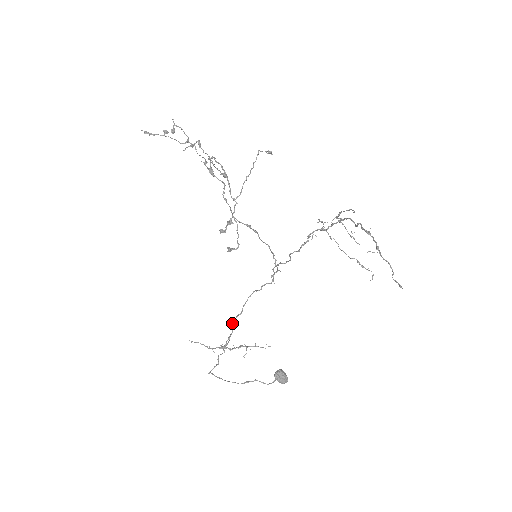
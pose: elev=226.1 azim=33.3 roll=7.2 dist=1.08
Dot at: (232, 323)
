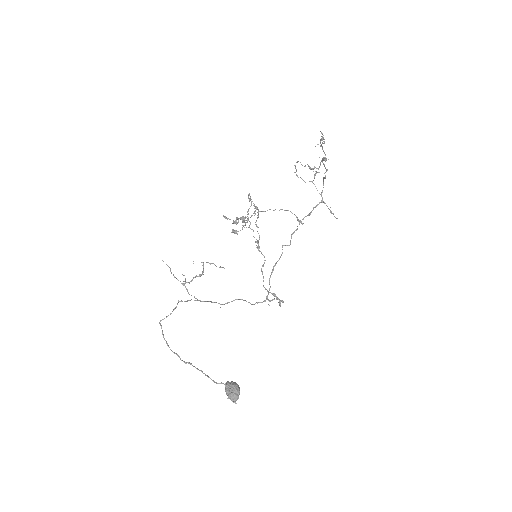
Dot at: (209, 301)
